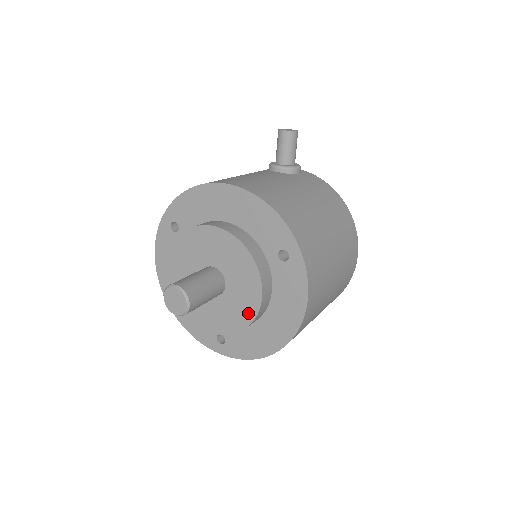
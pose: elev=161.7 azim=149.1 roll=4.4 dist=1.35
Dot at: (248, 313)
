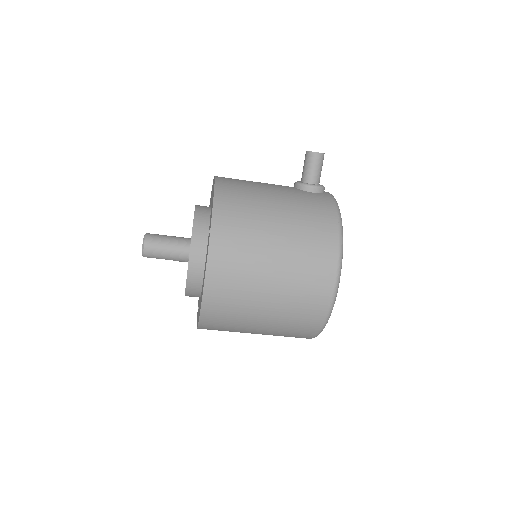
Dot at: occluded
